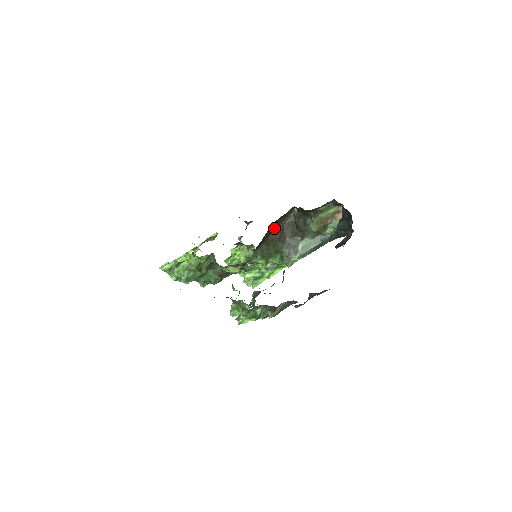
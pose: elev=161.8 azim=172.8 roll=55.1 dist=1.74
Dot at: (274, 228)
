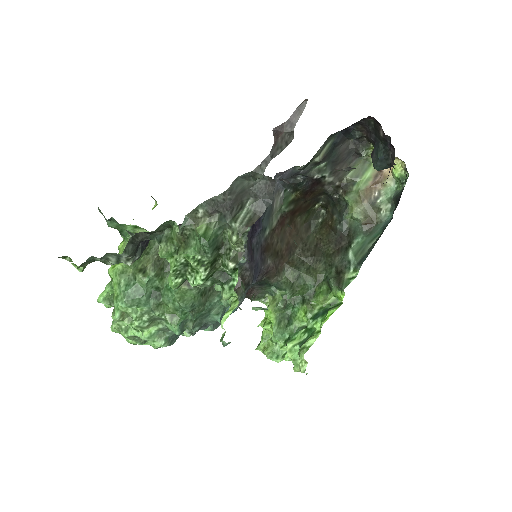
Dot at: (296, 241)
